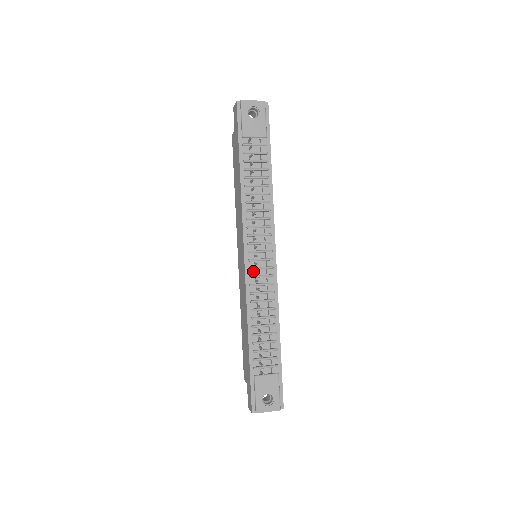
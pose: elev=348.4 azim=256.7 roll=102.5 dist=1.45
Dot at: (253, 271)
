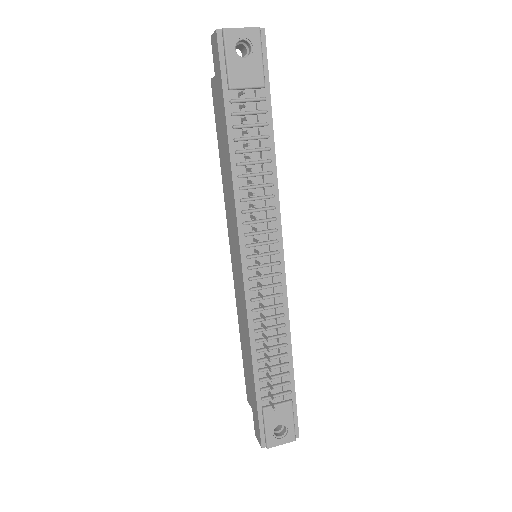
Dot at: (254, 281)
